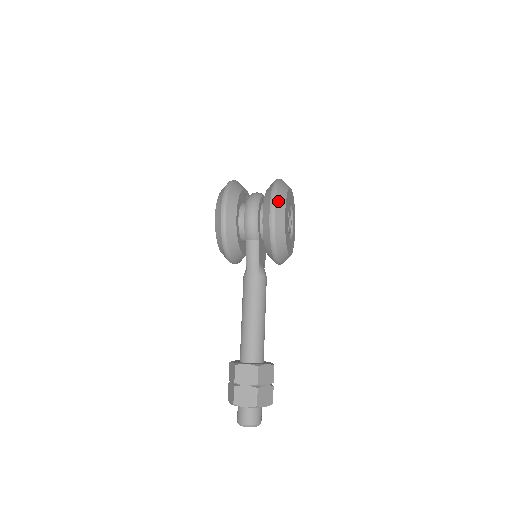
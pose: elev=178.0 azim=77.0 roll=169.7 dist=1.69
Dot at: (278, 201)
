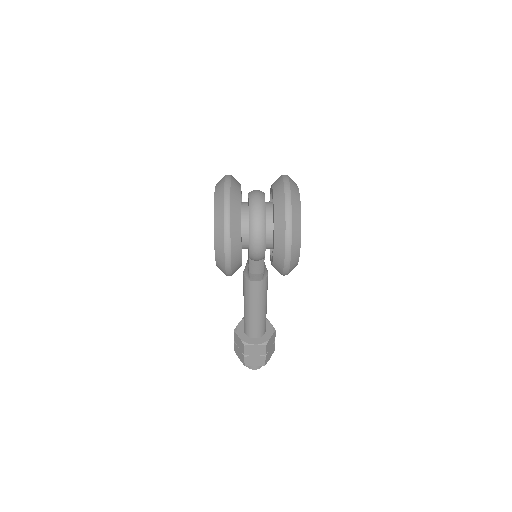
Dot at: (294, 245)
